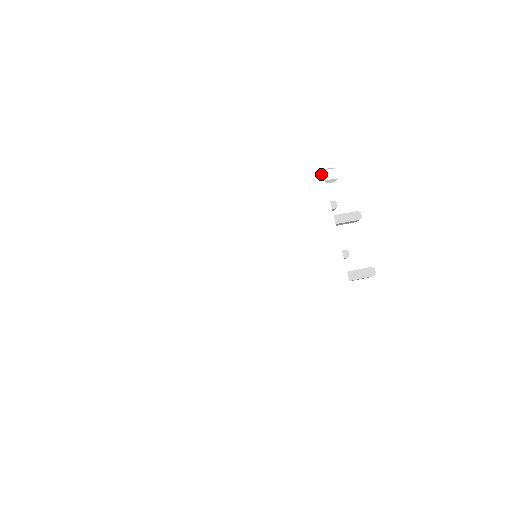
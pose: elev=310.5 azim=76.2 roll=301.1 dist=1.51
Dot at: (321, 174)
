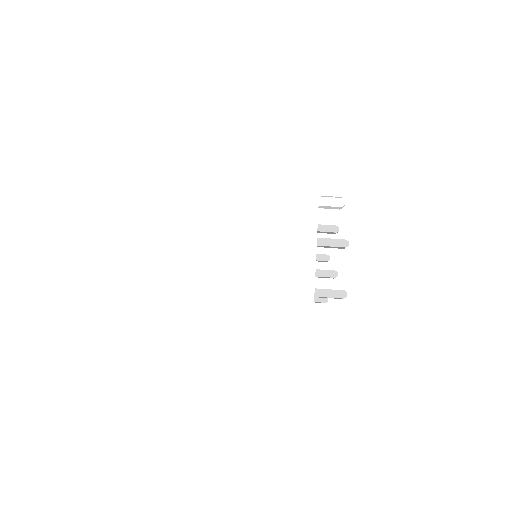
Dot at: (317, 201)
